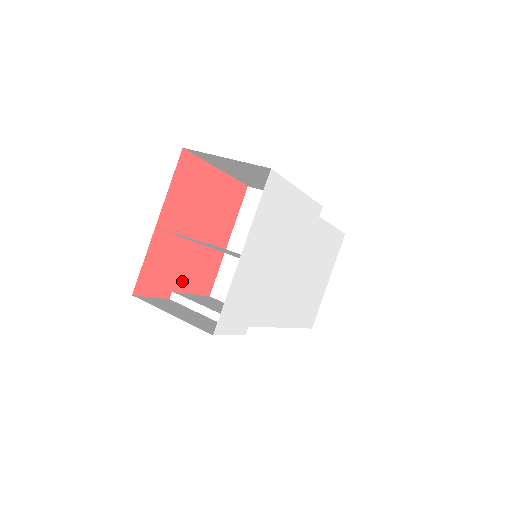
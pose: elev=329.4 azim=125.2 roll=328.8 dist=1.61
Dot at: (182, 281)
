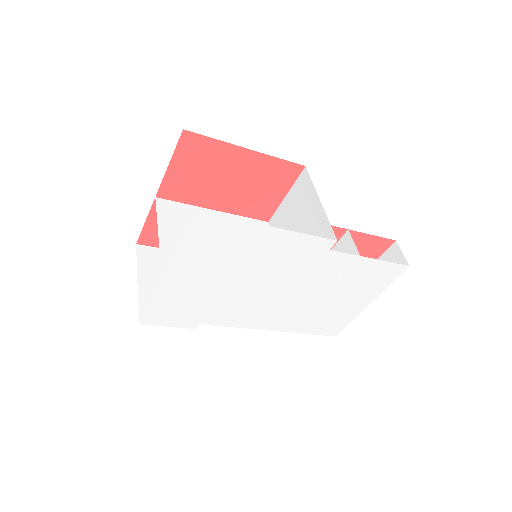
Dot at: occluded
